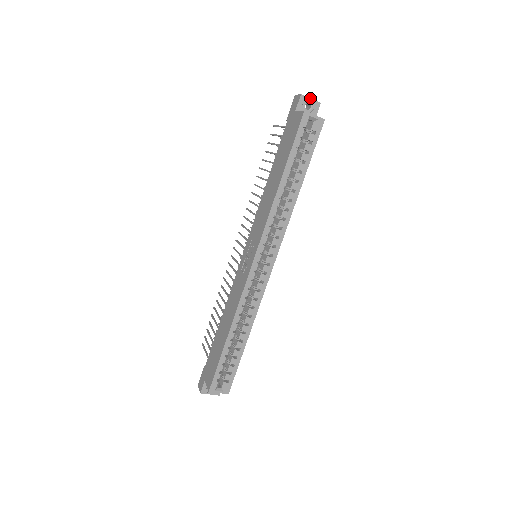
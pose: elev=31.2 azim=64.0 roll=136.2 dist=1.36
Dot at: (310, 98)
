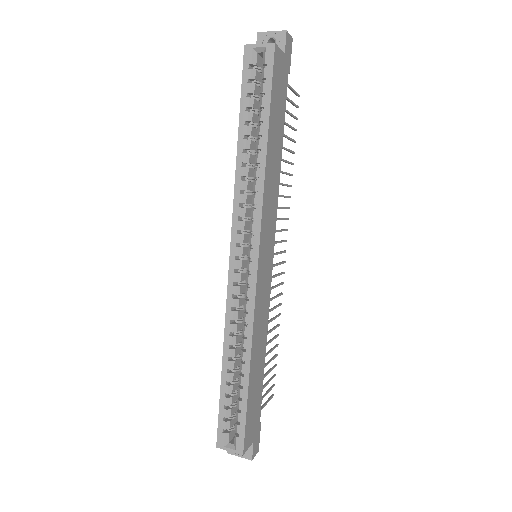
Dot at: (270, 31)
